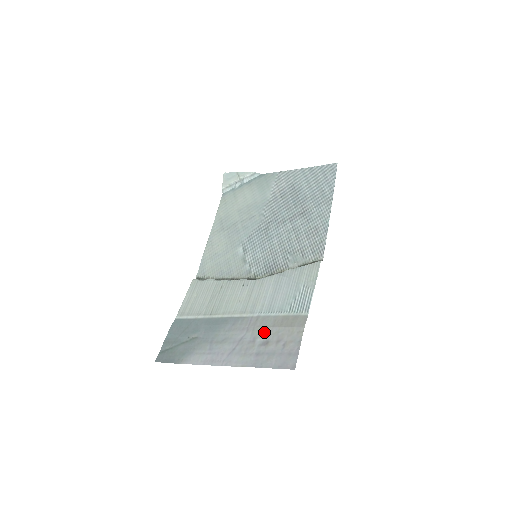
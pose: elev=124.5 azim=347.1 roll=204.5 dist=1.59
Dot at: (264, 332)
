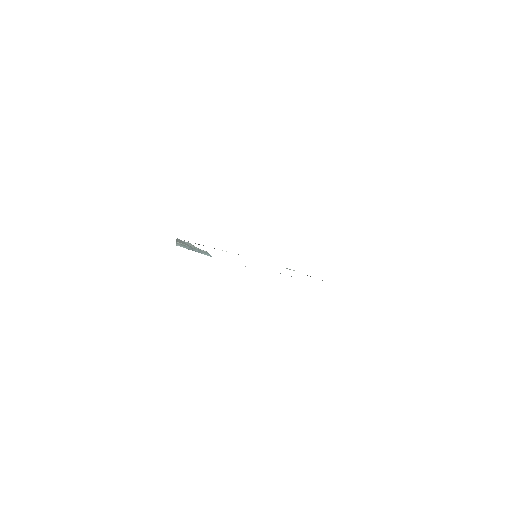
Dot at: occluded
